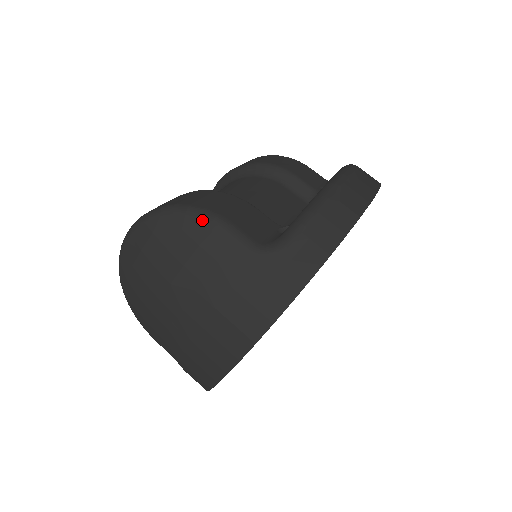
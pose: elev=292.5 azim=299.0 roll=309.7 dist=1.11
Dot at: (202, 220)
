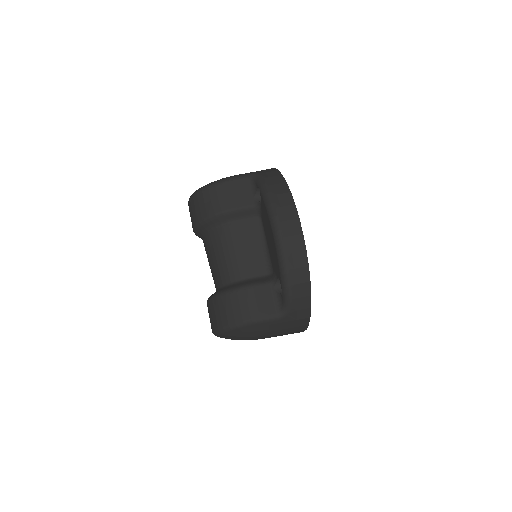
Dot at: (248, 326)
